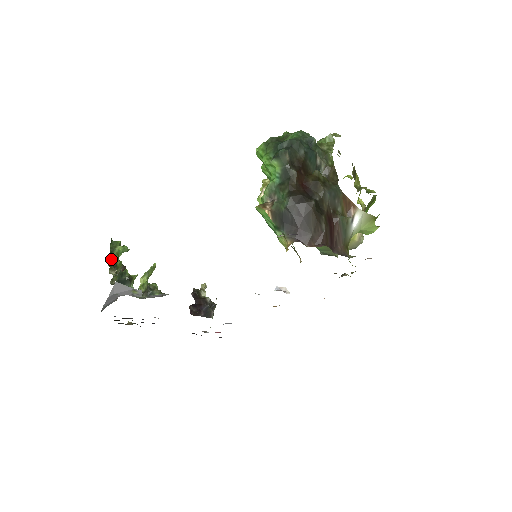
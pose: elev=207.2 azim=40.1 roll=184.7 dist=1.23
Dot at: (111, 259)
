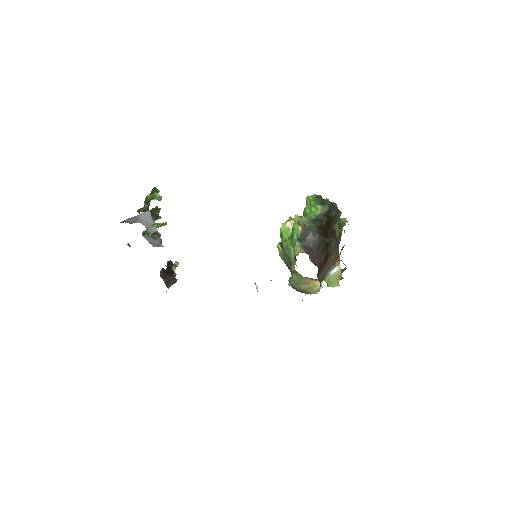
Dot at: (148, 196)
